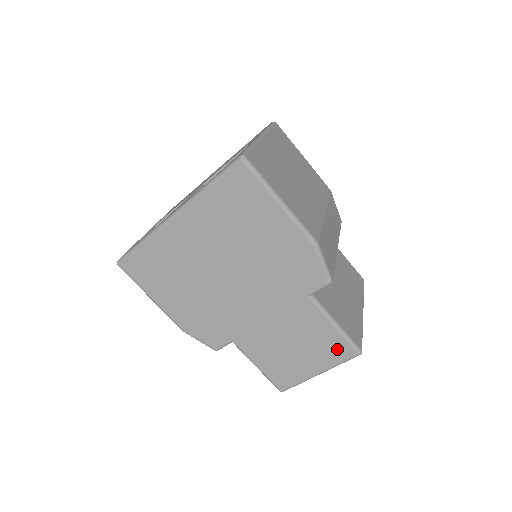
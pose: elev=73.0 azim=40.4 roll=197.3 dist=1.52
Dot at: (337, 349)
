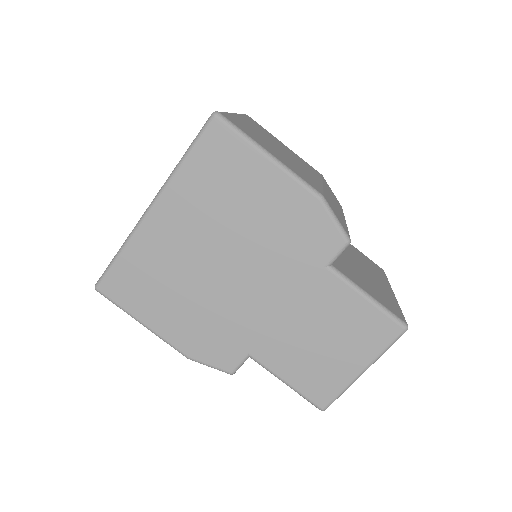
Dot at: (377, 329)
